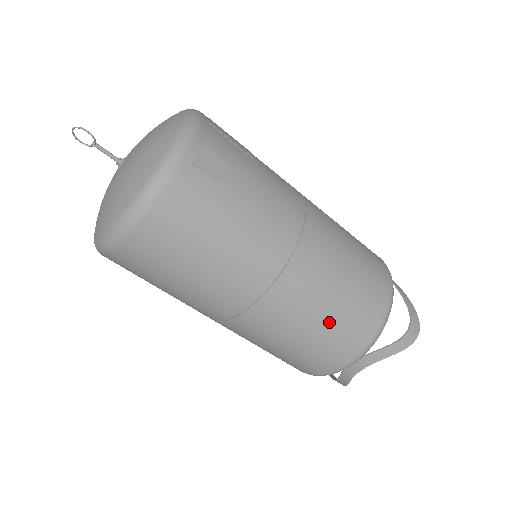
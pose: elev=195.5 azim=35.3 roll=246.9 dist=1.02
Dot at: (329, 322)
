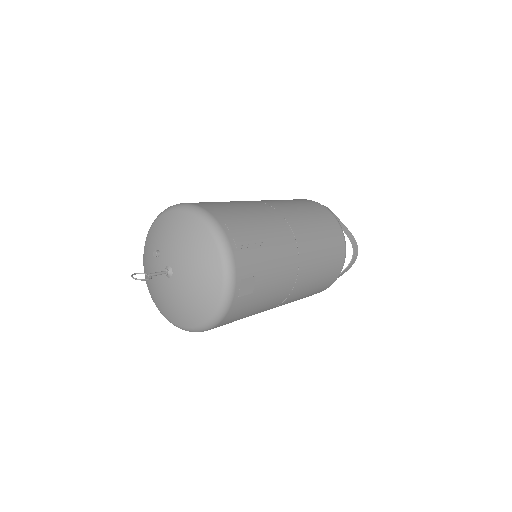
Dot at: (310, 294)
